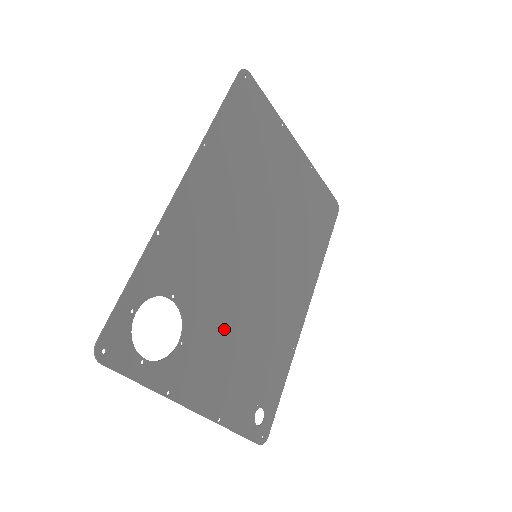
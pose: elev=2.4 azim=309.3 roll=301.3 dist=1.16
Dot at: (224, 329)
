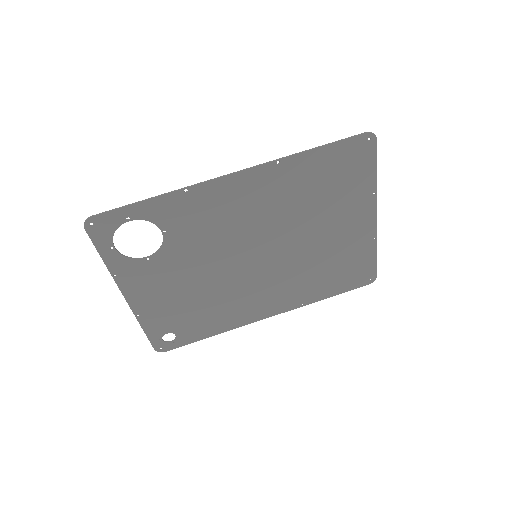
Dot at: (187, 275)
